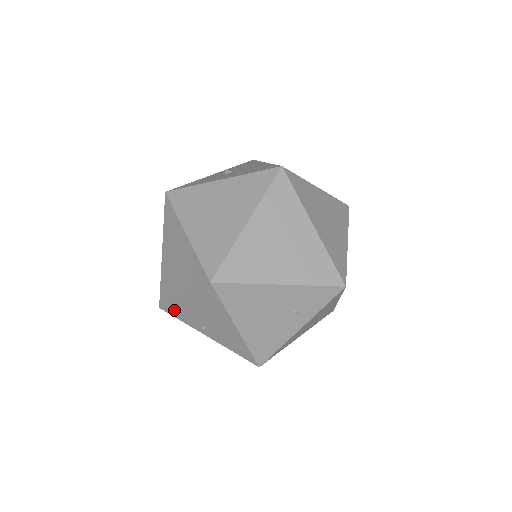
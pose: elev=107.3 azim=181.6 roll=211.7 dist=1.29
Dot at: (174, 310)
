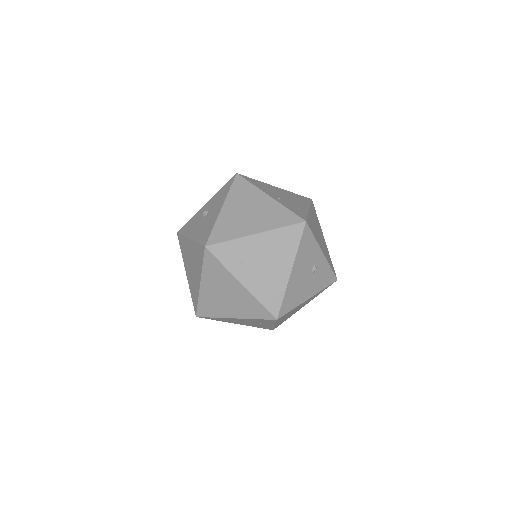
Dot at: occluded
